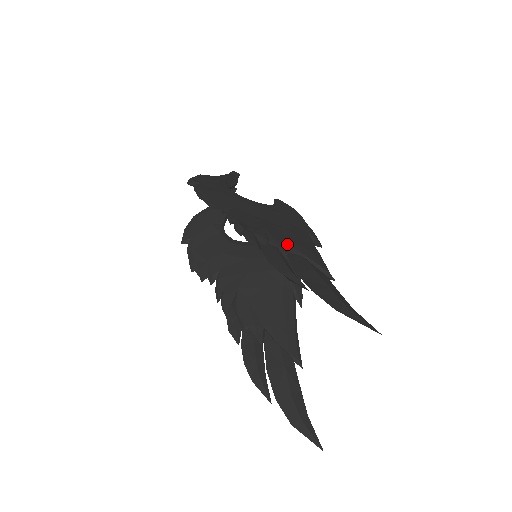
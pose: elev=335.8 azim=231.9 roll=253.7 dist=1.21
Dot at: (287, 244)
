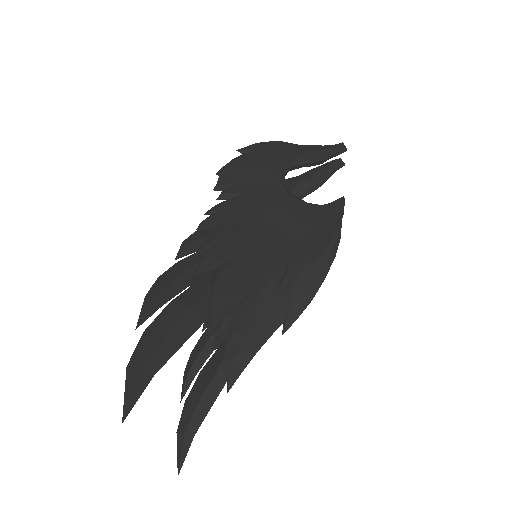
Dot at: (217, 265)
